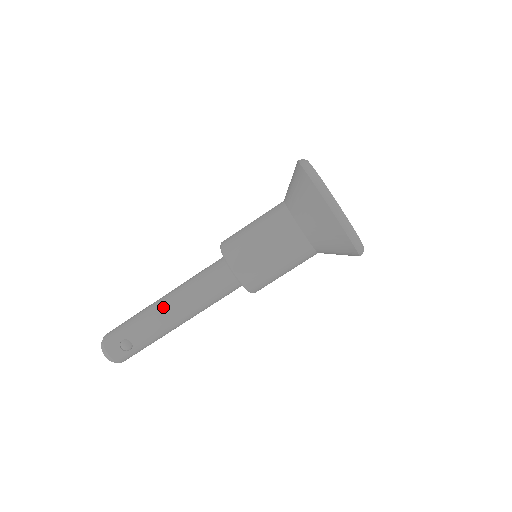
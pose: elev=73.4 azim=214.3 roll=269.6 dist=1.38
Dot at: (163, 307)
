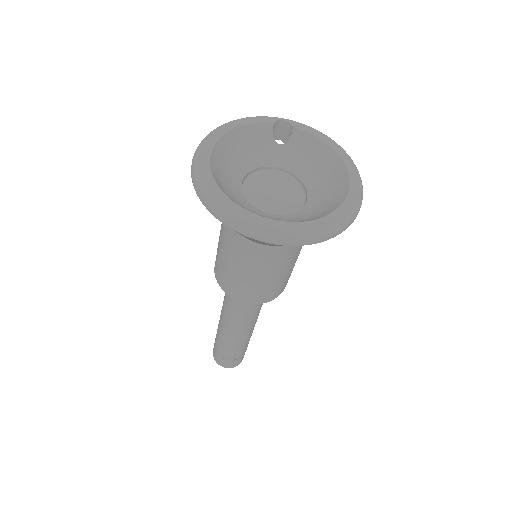
Dot at: (224, 331)
